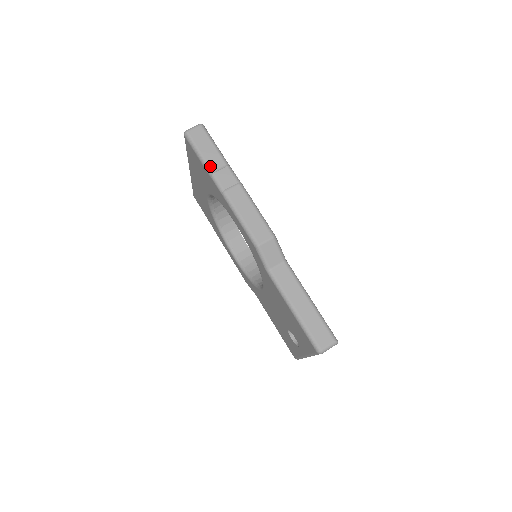
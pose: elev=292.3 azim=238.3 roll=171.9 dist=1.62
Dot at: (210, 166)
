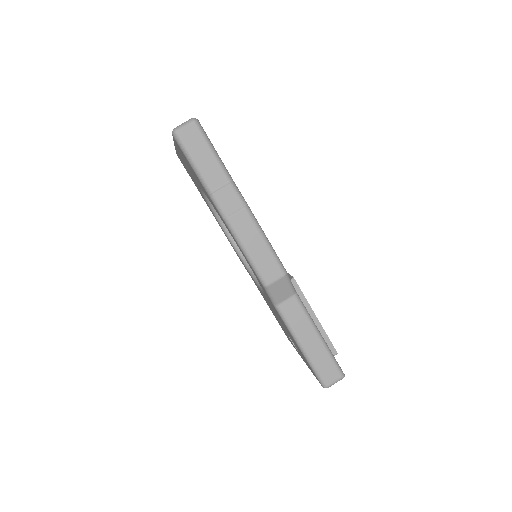
Dot at: (208, 183)
